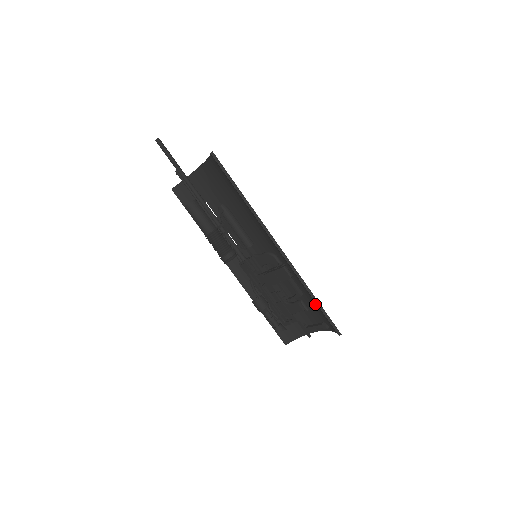
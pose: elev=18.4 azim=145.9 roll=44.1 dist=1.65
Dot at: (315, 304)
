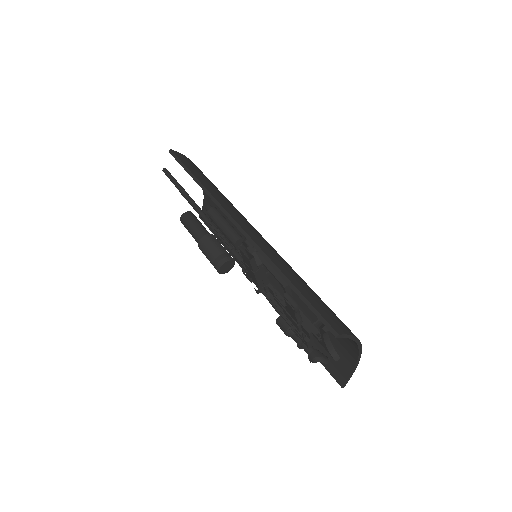
Dot at: occluded
